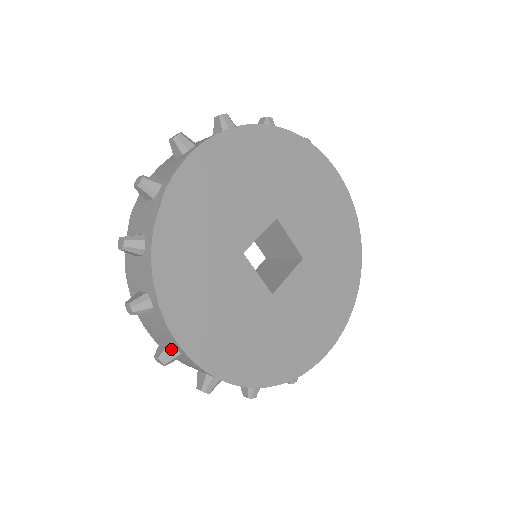
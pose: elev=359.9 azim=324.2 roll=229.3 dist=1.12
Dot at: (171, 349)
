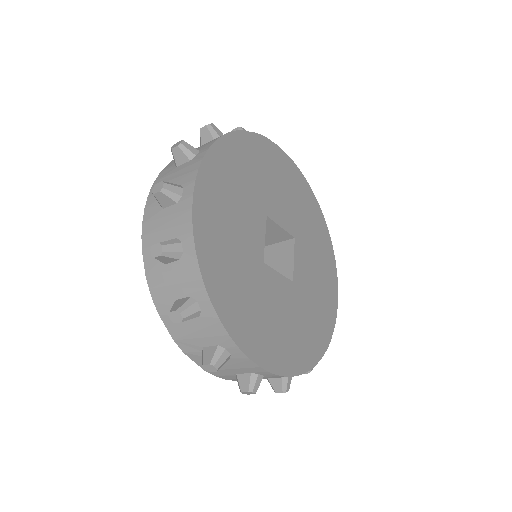
Dot at: (179, 186)
